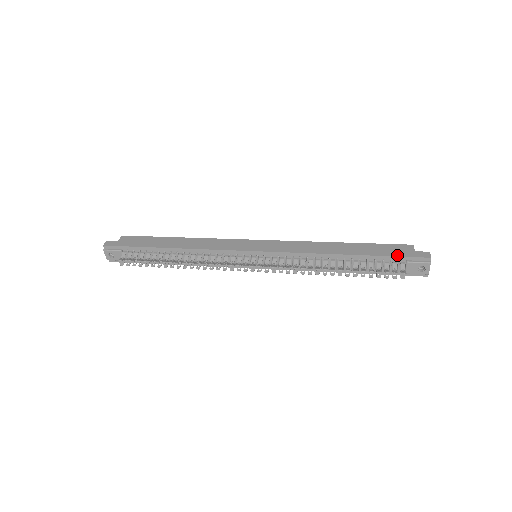
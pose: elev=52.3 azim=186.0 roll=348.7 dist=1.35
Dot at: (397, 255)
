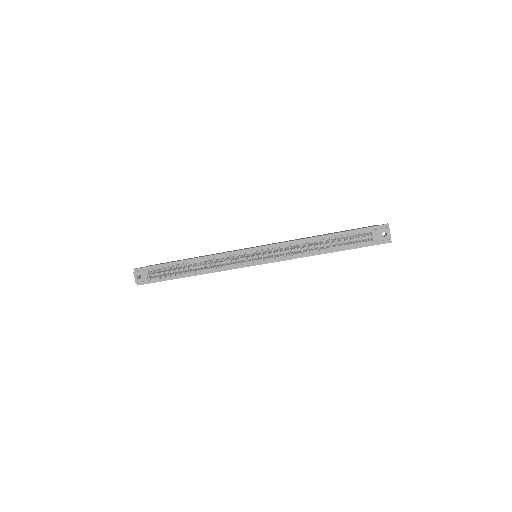
Dot at: (363, 228)
